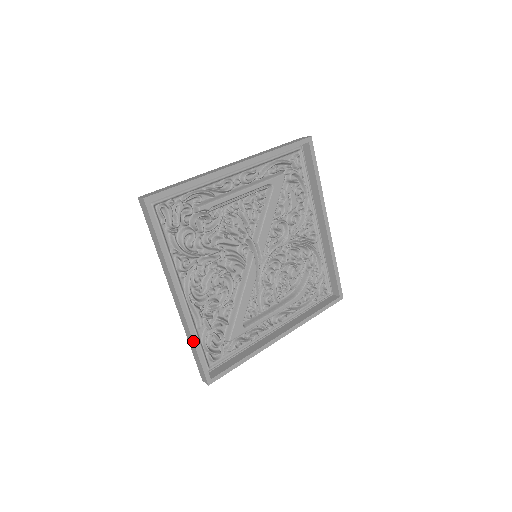
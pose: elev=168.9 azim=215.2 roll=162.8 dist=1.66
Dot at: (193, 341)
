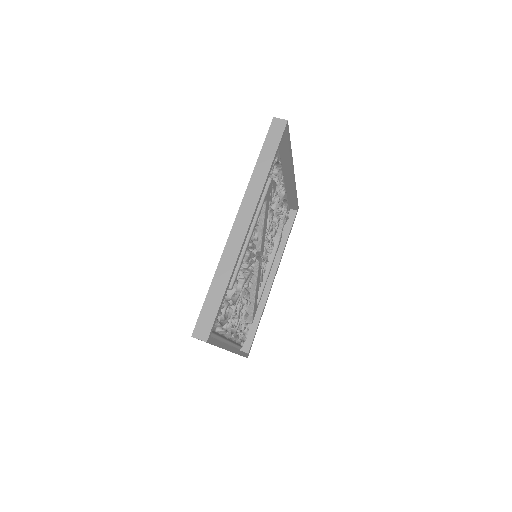
Dot at: occluded
